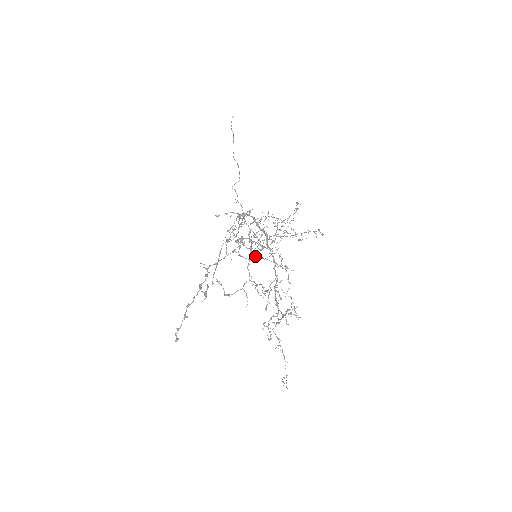
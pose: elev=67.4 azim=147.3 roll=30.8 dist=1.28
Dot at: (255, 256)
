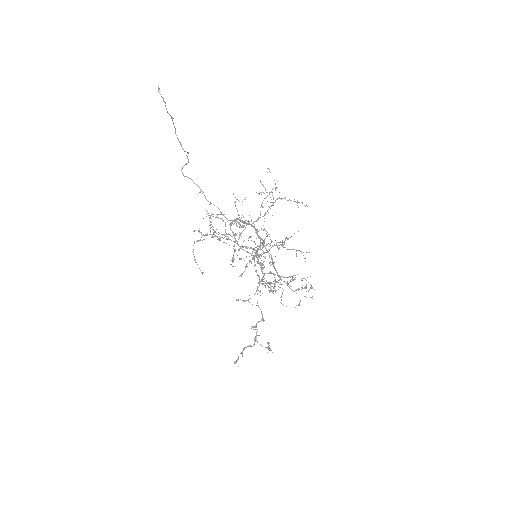
Dot at: occluded
